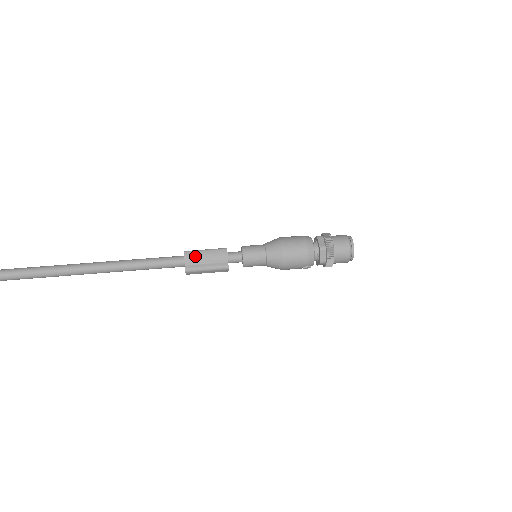
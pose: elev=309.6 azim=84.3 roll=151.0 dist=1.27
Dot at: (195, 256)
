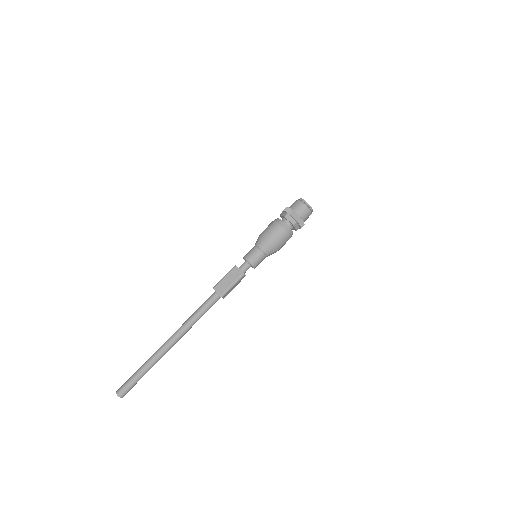
Dot at: occluded
